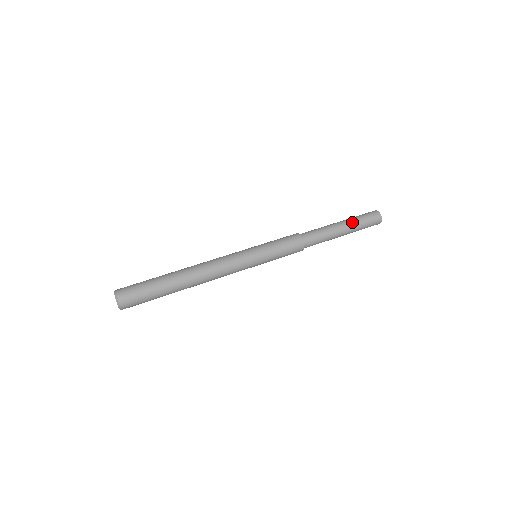
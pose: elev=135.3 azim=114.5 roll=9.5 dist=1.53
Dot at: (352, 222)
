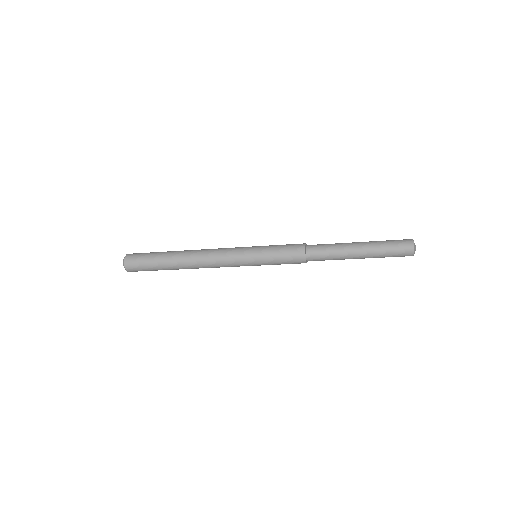
Dot at: occluded
